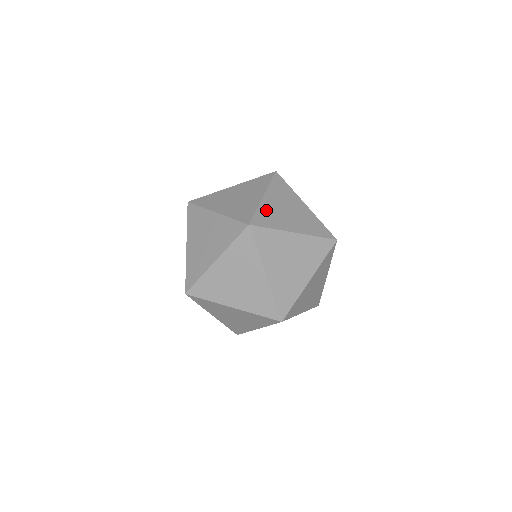
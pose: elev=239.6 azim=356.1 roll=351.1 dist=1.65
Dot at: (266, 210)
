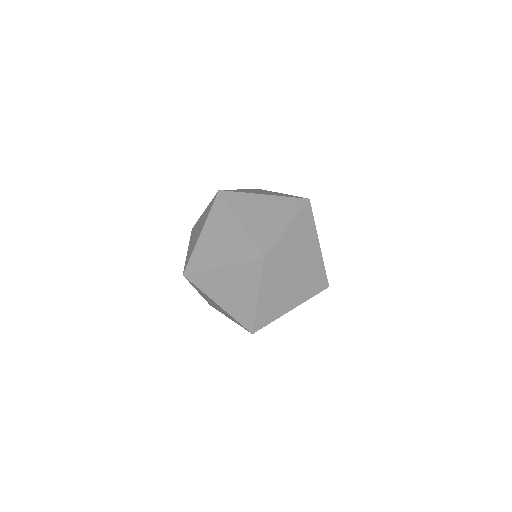
Dot at: (256, 233)
